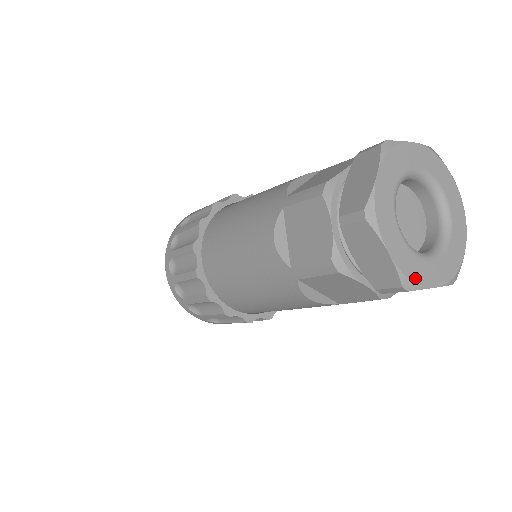
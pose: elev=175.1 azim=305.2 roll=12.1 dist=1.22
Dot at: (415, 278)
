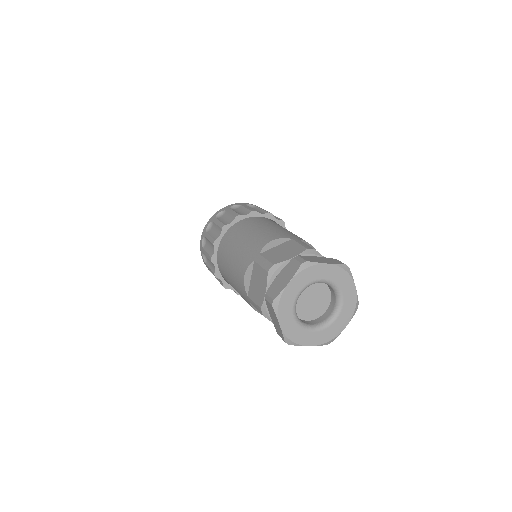
Dot at: (295, 340)
